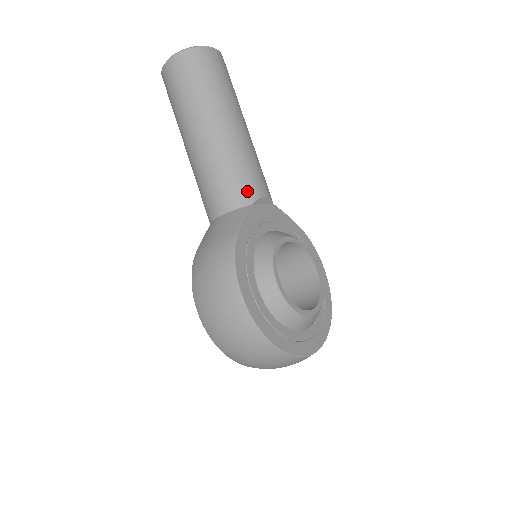
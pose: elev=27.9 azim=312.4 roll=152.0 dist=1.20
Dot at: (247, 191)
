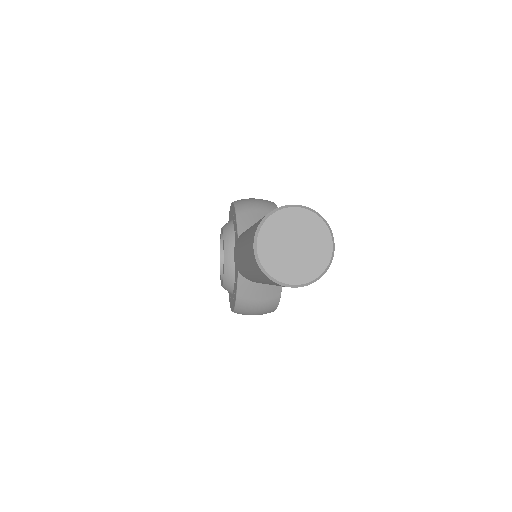
Dot at: occluded
